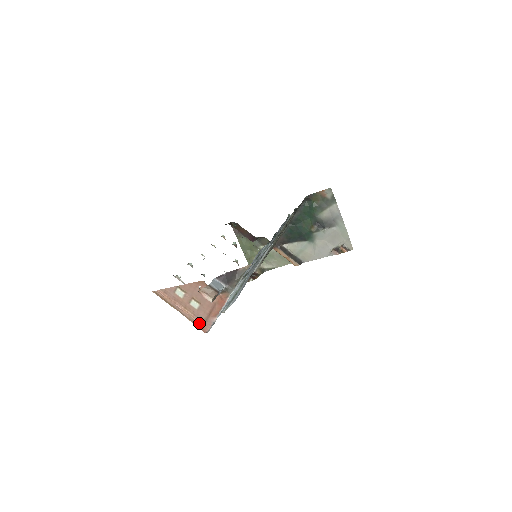
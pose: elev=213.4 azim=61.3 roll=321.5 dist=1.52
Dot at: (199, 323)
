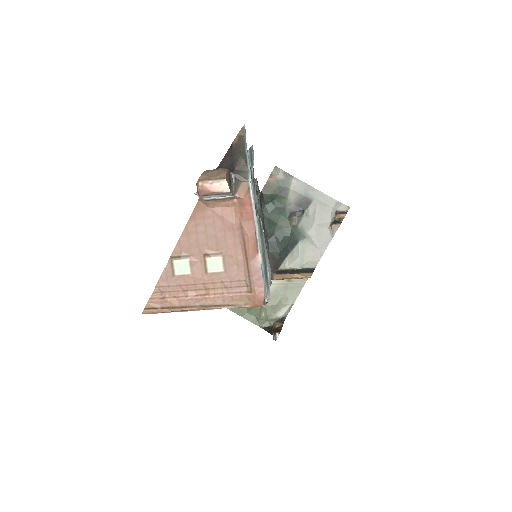
Dot at: (243, 296)
